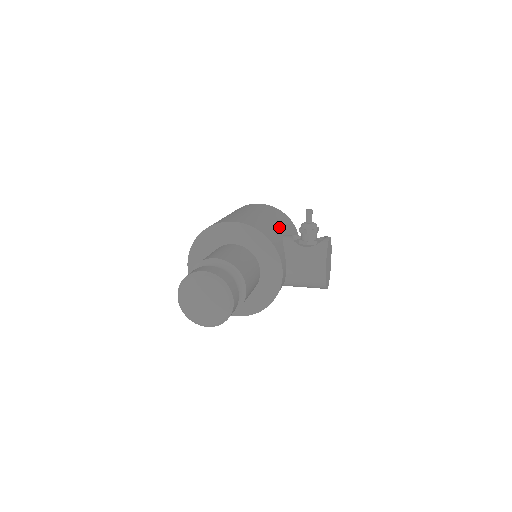
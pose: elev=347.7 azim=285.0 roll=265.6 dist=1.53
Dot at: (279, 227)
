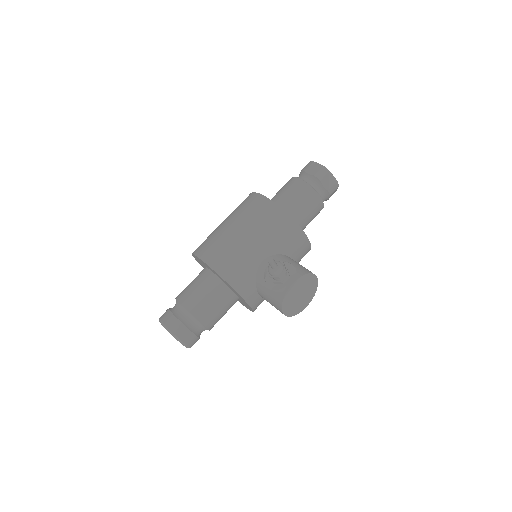
Dot at: (260, 251)
